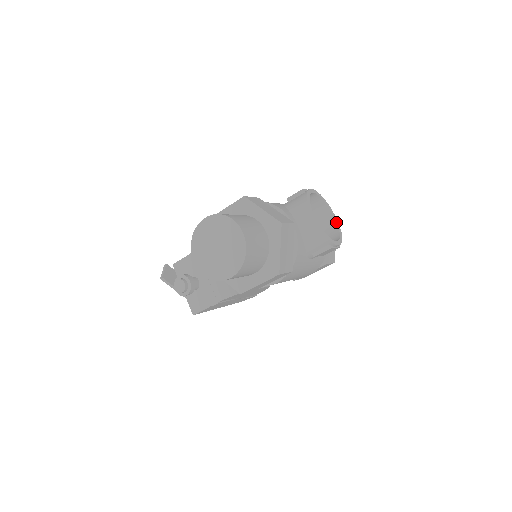
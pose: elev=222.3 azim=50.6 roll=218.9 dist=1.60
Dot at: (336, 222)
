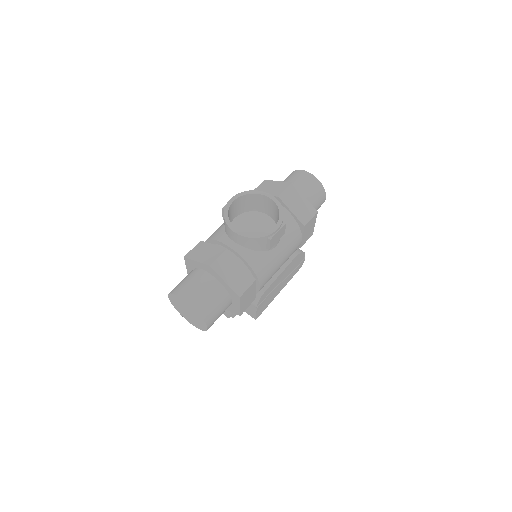
Dot at: (273, 201)
